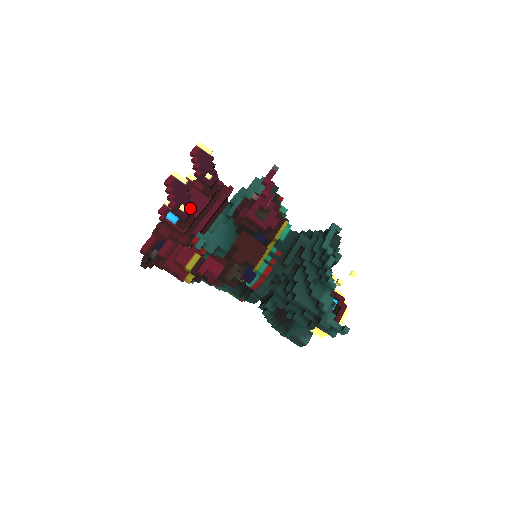
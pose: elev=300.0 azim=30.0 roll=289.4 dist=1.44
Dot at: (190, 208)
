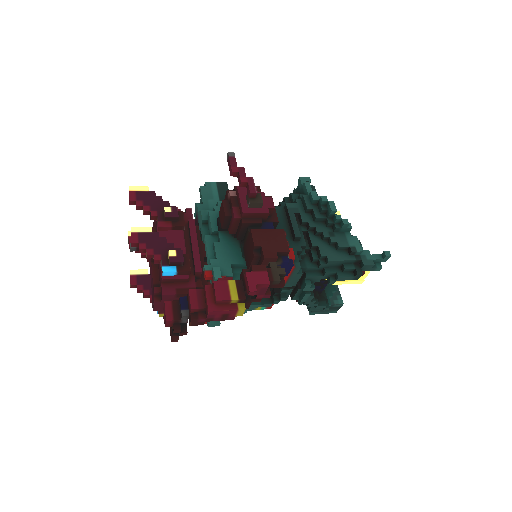
Dot at: occluded
